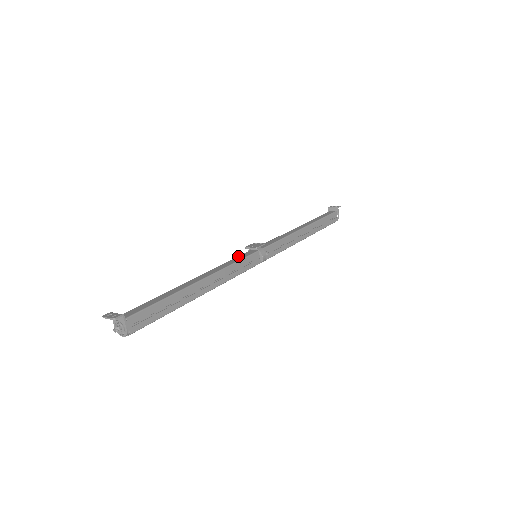
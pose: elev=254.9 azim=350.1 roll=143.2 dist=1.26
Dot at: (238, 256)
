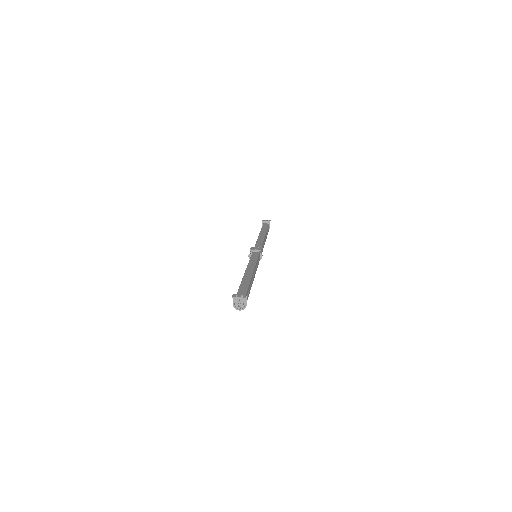
Dot at: (251, 256)
